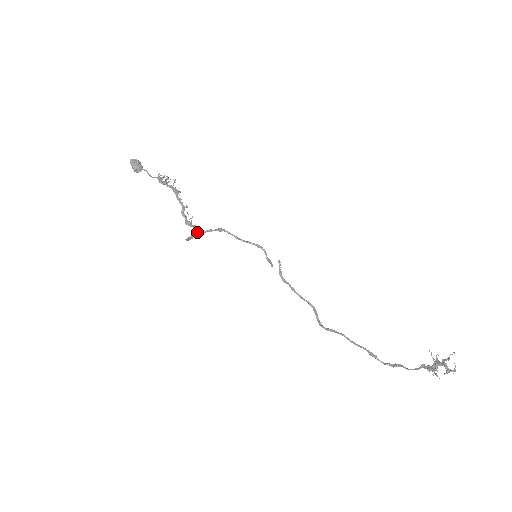
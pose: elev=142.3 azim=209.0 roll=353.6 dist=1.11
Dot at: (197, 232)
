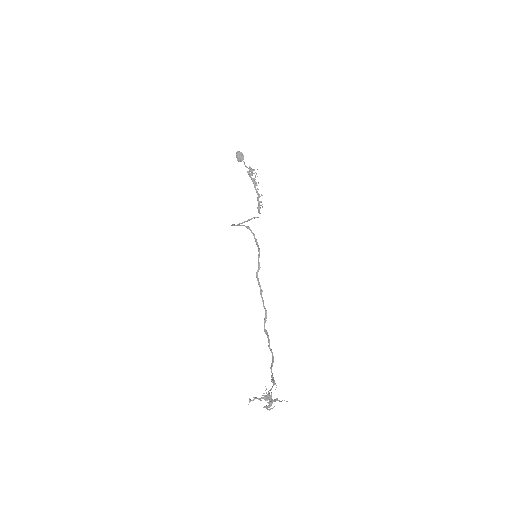
Dot at: occluded
